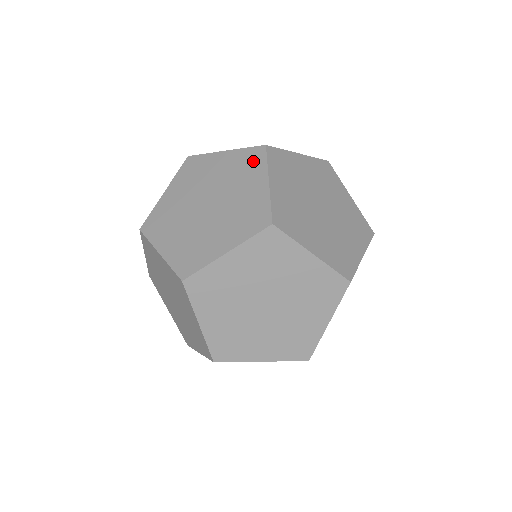
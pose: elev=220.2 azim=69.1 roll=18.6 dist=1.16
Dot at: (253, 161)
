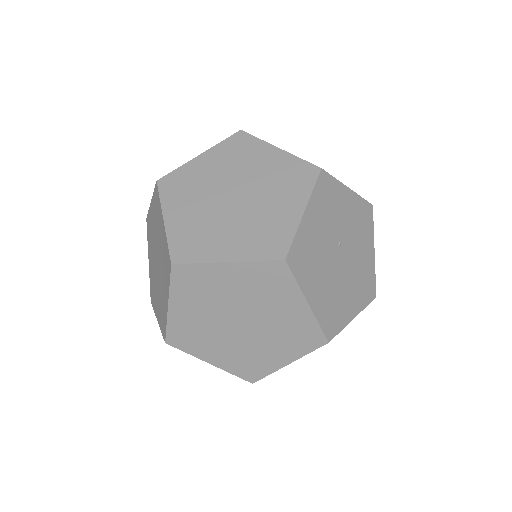
Dot at: occluded
